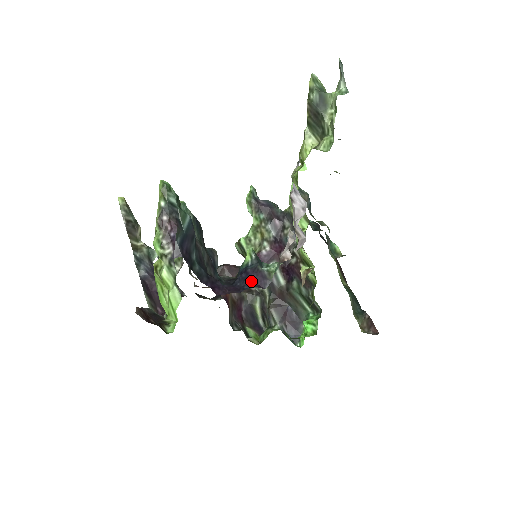
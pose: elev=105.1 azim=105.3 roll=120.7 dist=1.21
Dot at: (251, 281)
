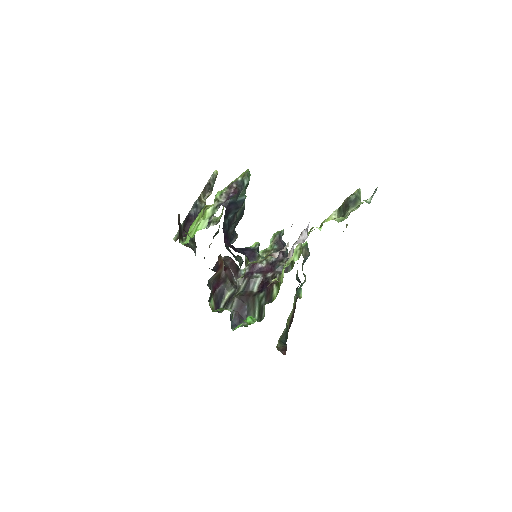
Dot at: (246, 253)
